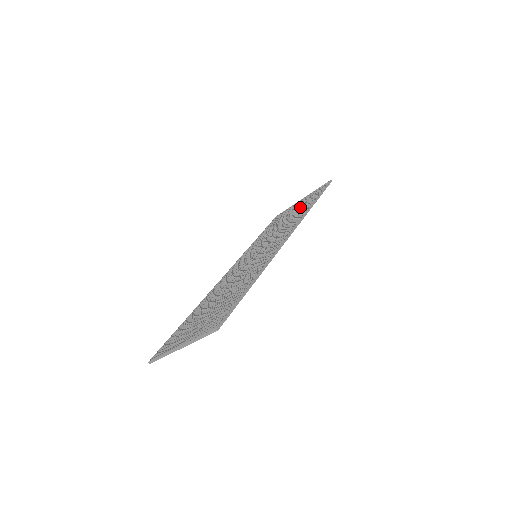
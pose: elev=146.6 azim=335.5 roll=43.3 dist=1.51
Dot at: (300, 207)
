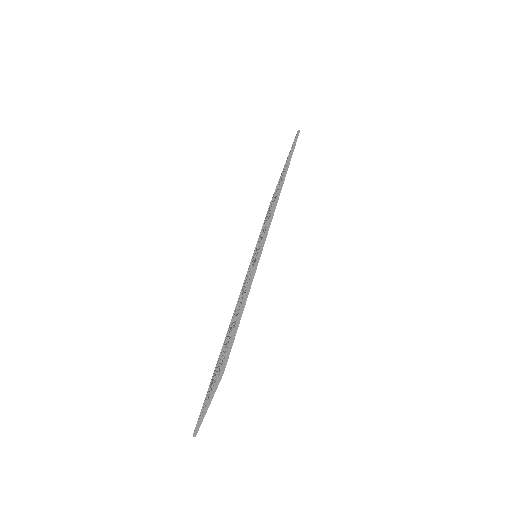
Dot at: occluded
